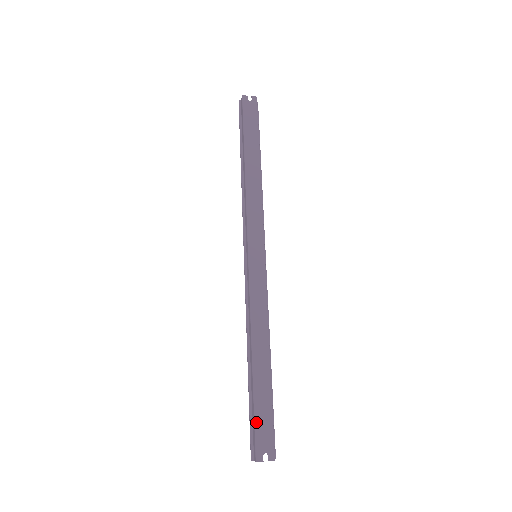
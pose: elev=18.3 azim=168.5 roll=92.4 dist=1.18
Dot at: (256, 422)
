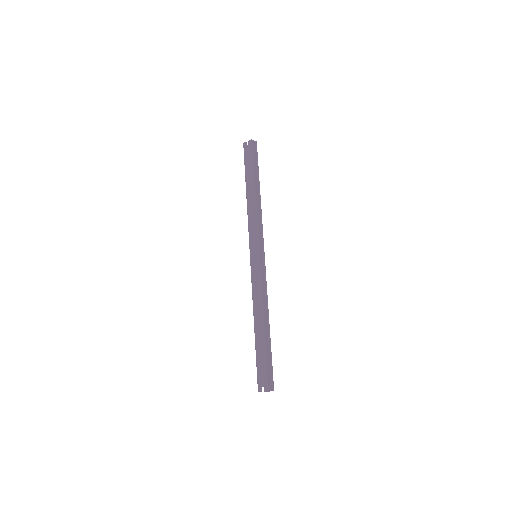
Dot at: (257, 367)
